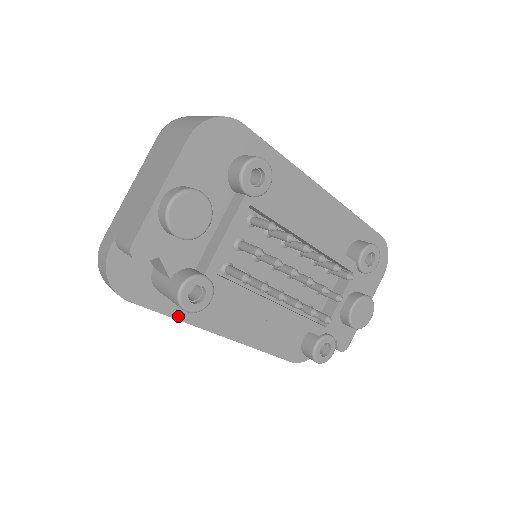
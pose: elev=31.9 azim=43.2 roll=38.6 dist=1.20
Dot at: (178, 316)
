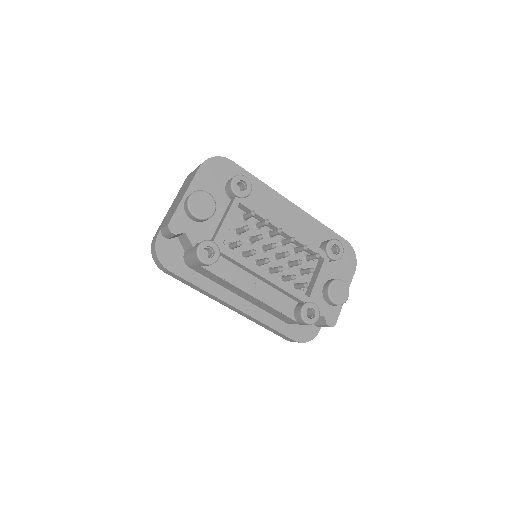
Dot at: (202, 287)
